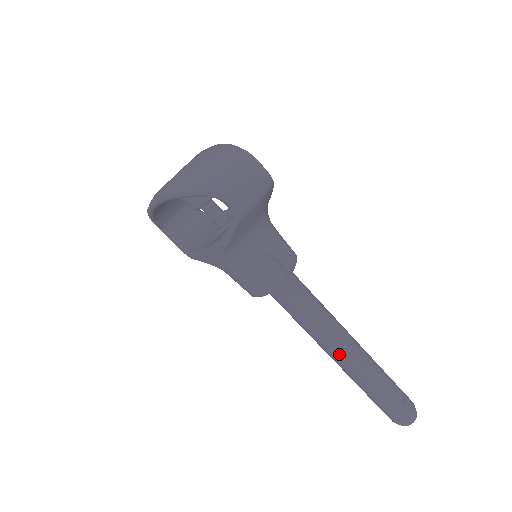
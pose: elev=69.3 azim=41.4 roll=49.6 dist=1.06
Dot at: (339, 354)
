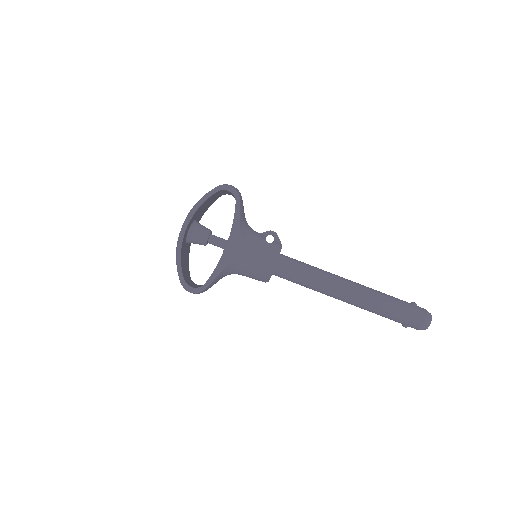
Dot at: (348, 284)
